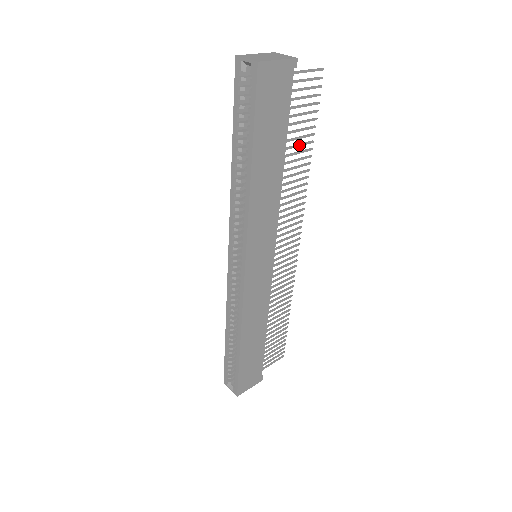
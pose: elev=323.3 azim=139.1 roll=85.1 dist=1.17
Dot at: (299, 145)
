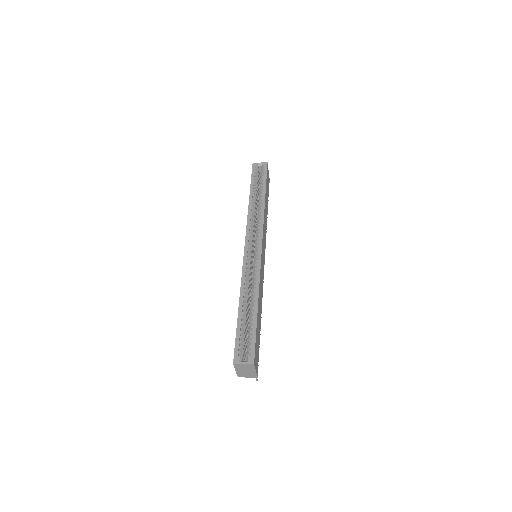
Dot at: occluded
